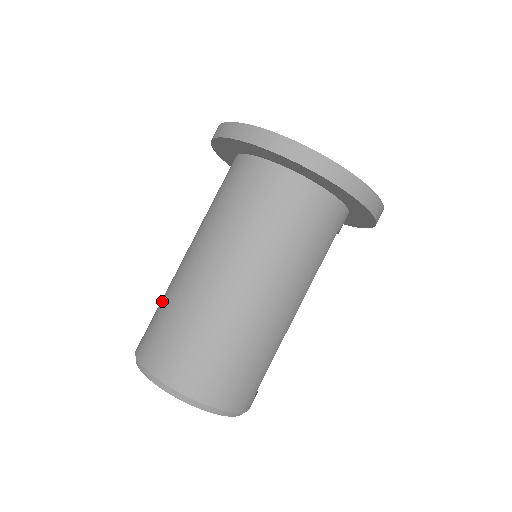
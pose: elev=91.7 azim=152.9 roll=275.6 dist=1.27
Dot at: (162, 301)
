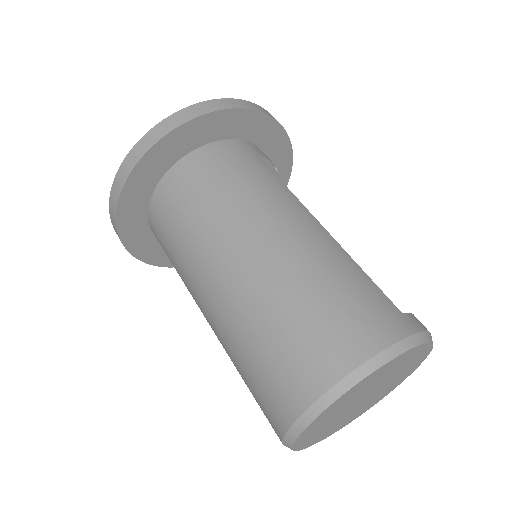
Dot at: occluded
